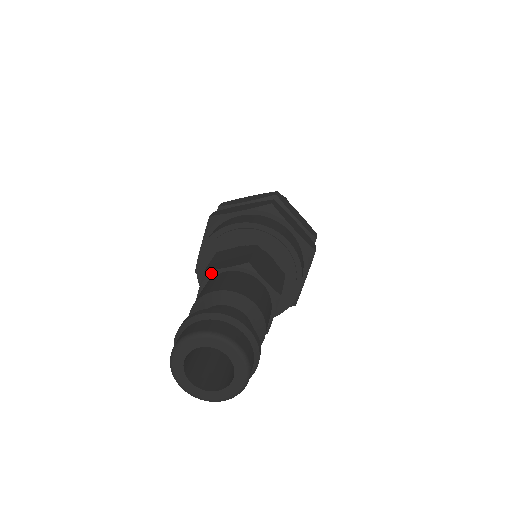
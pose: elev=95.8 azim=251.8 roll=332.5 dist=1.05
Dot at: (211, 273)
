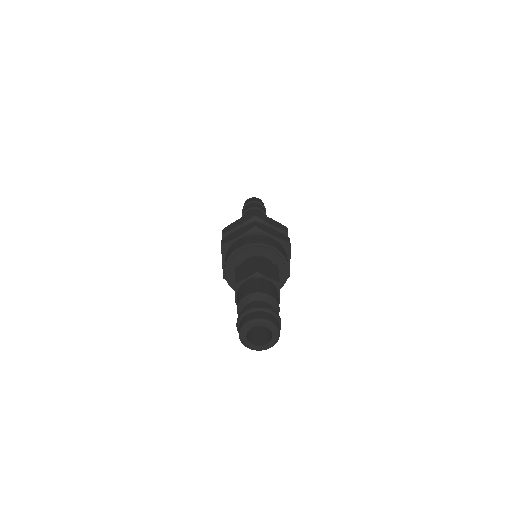
Dot at: (260, 275)
